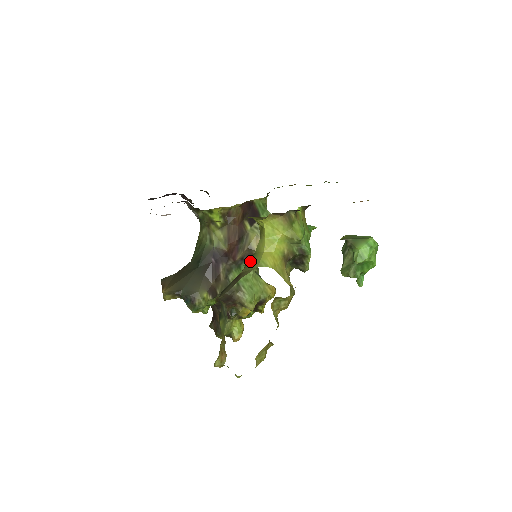
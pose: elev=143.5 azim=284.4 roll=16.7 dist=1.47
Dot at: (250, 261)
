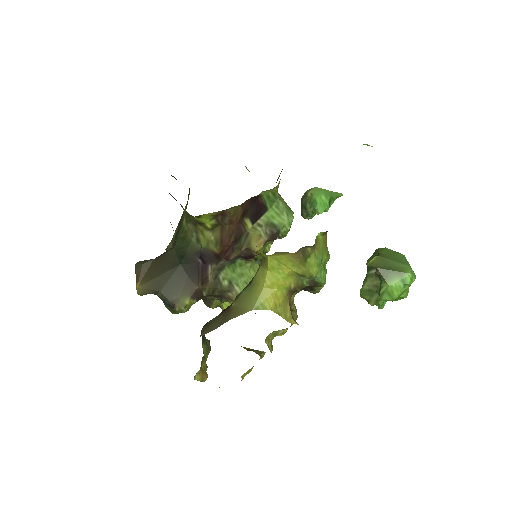
Dot at: (244, 294)
